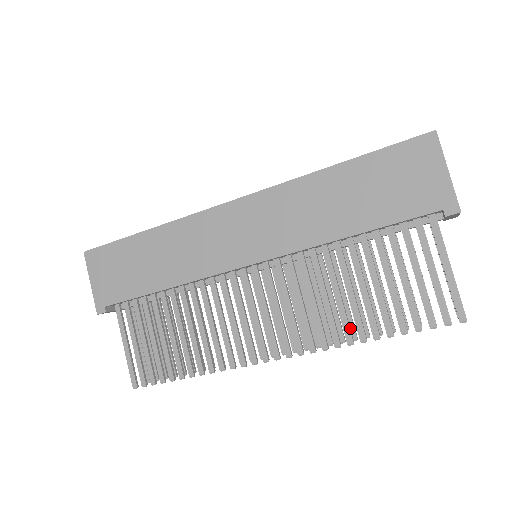
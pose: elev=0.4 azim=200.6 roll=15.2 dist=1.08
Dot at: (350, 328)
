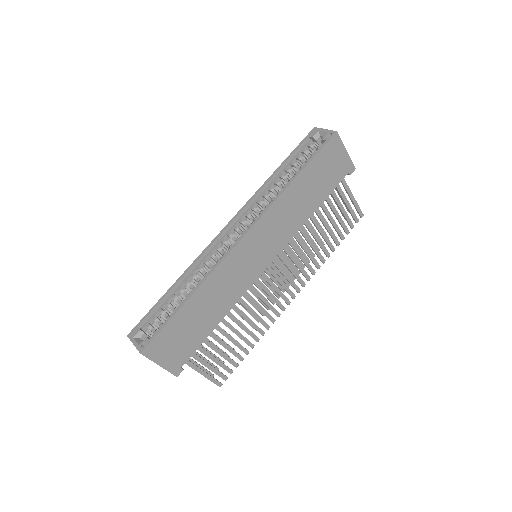
Dot at: (311, 253)
